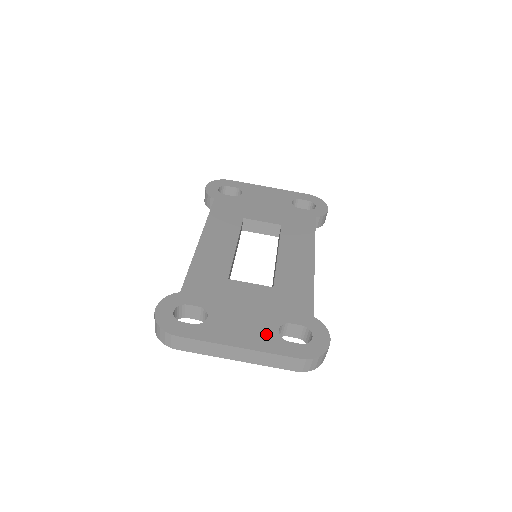
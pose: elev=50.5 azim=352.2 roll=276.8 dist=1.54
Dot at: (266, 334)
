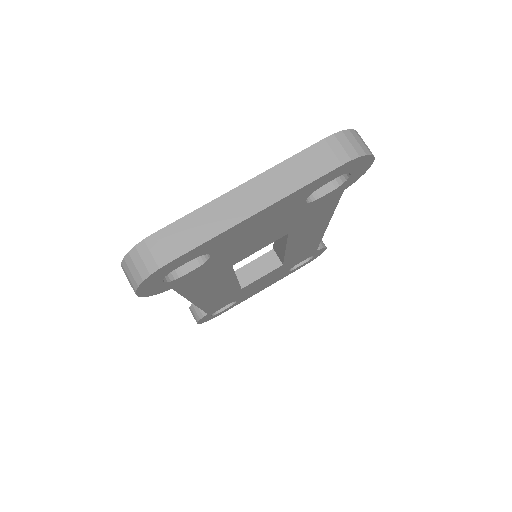
Dot at: occluded
